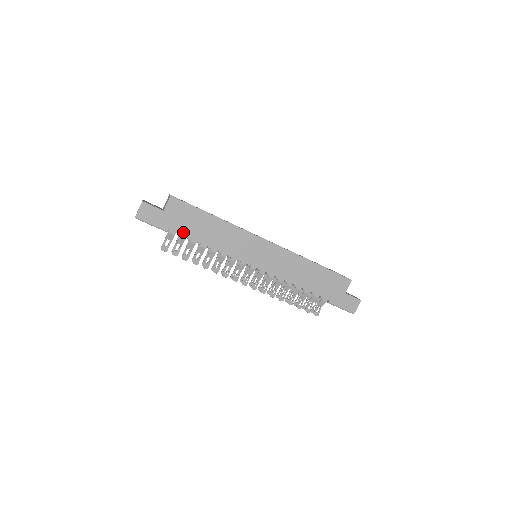
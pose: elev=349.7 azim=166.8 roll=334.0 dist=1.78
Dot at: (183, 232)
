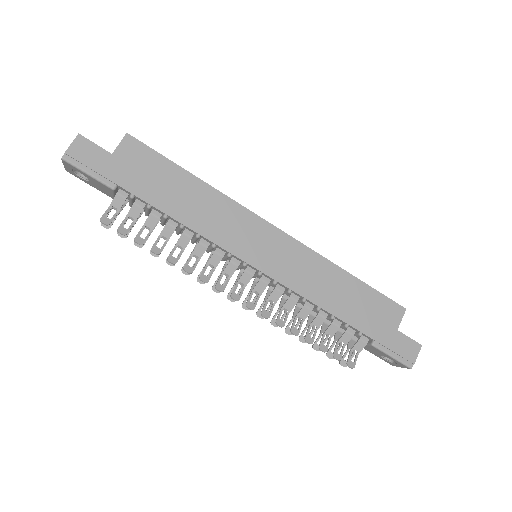
Dot at: (140, 193)
